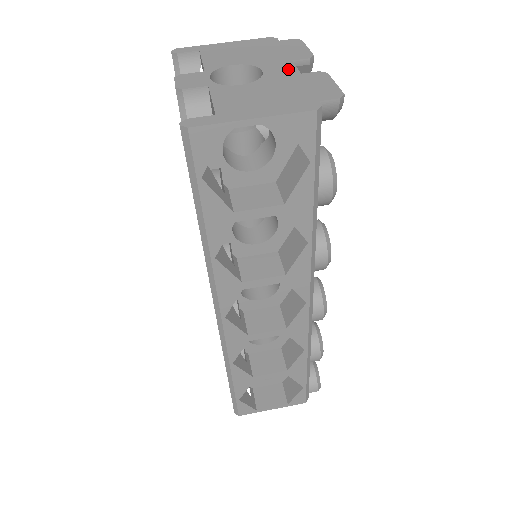
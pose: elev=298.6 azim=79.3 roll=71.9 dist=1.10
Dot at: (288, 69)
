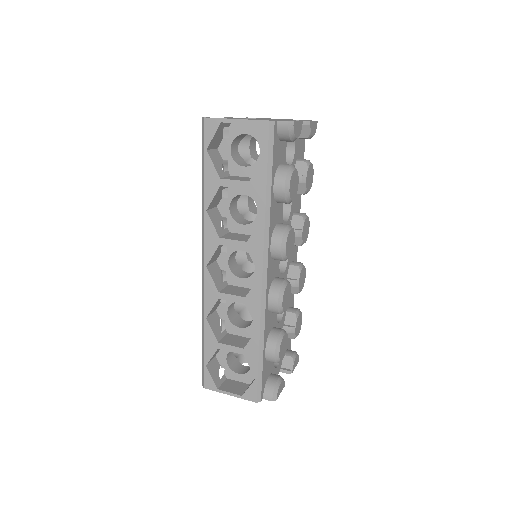
Dot at: occluded
